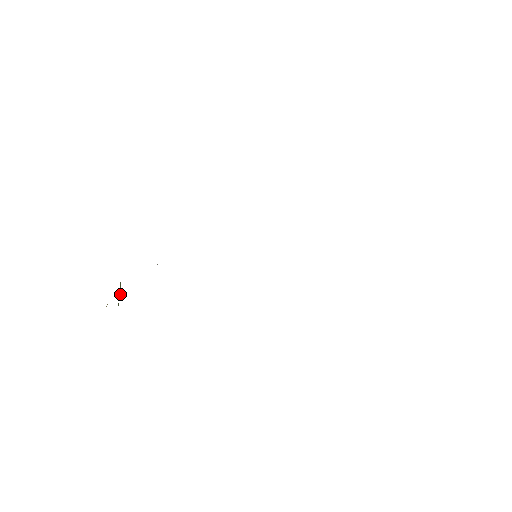
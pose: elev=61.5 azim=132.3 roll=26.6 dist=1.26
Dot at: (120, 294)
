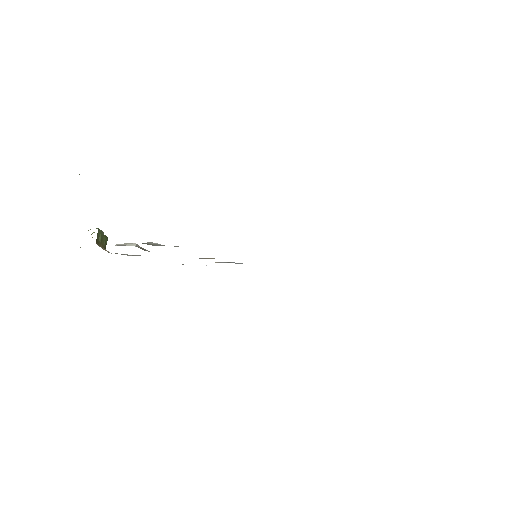
Dot at: (103, 237)
